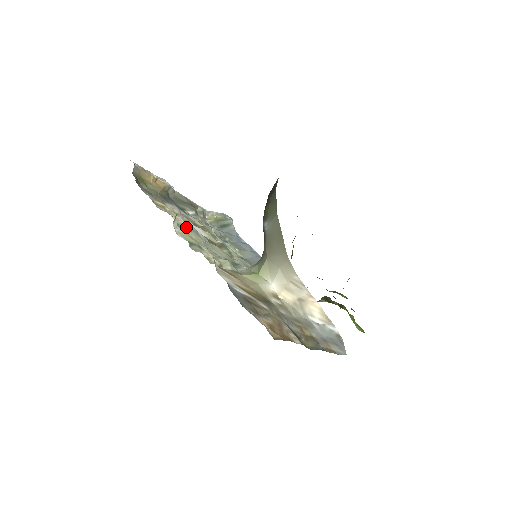
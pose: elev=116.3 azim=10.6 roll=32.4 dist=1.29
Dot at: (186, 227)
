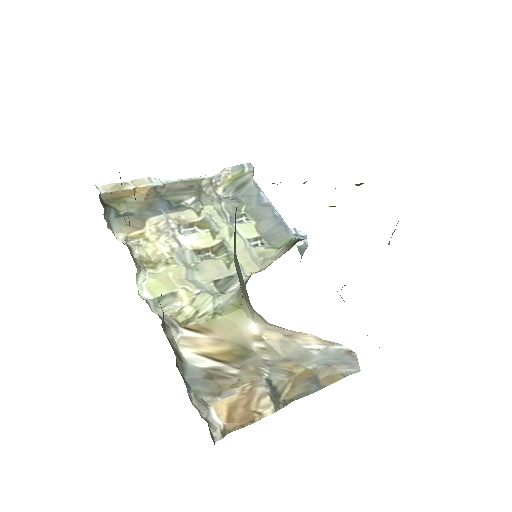
Dot at: (164, 260)
